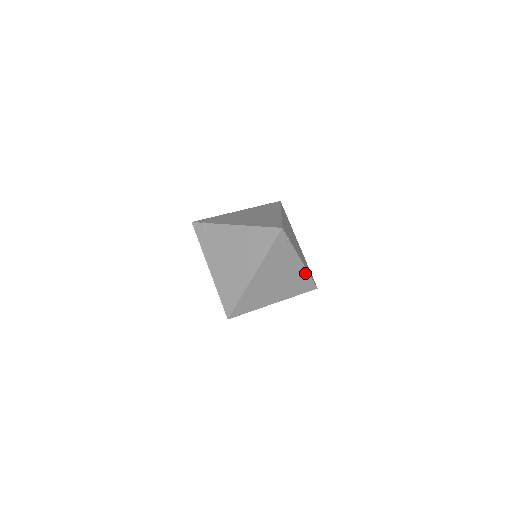
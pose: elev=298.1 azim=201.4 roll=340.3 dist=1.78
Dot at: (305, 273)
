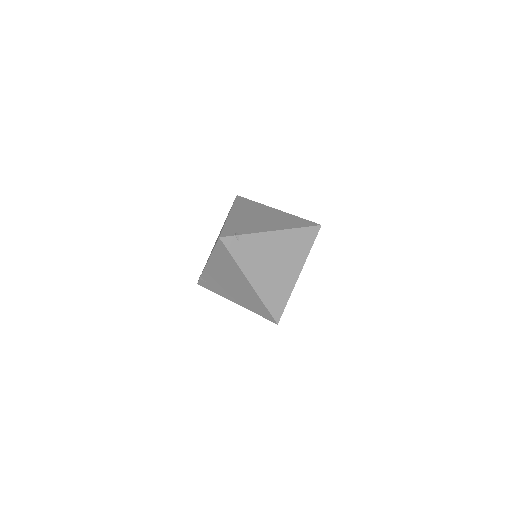
Dot at: (291, 232)
